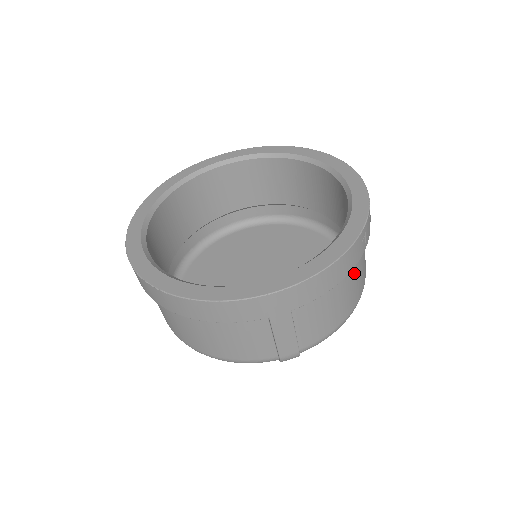
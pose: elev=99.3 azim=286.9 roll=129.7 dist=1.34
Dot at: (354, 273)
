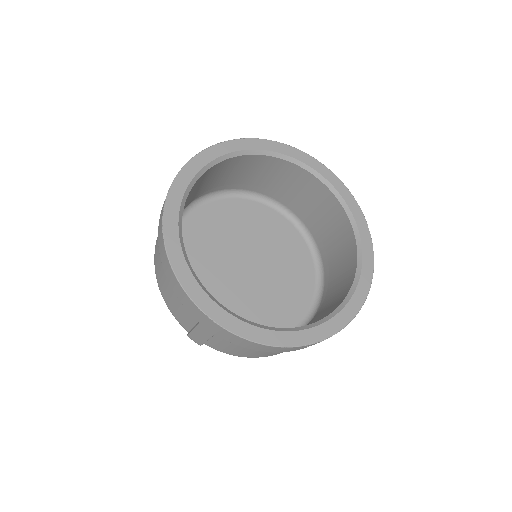
Dot at: occluded
